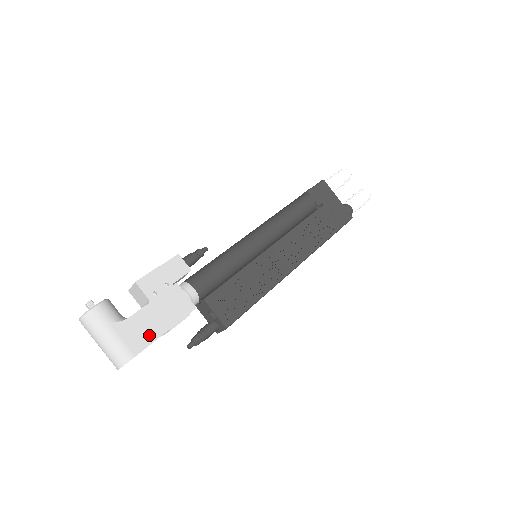
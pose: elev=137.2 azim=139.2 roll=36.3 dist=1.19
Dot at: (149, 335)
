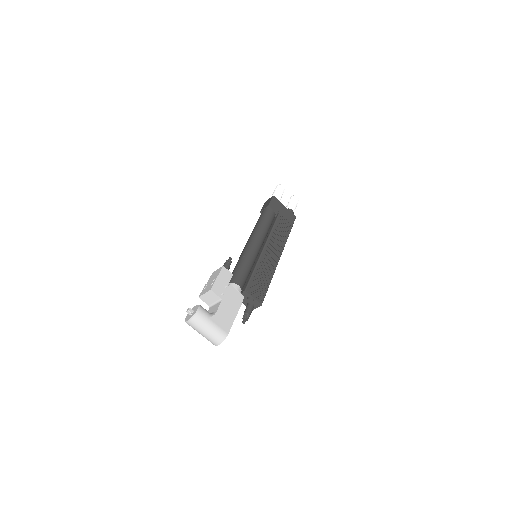
Dot at: (229, 320)
